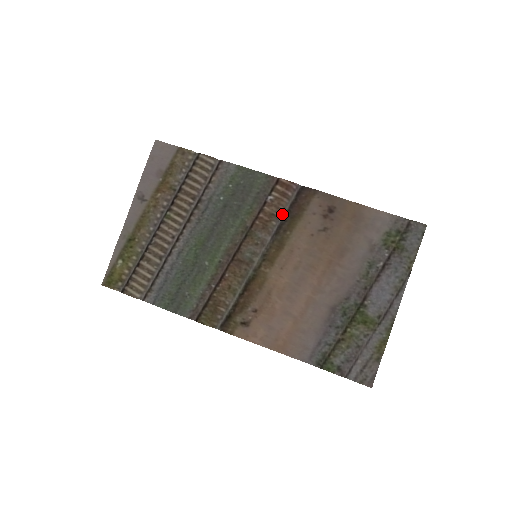
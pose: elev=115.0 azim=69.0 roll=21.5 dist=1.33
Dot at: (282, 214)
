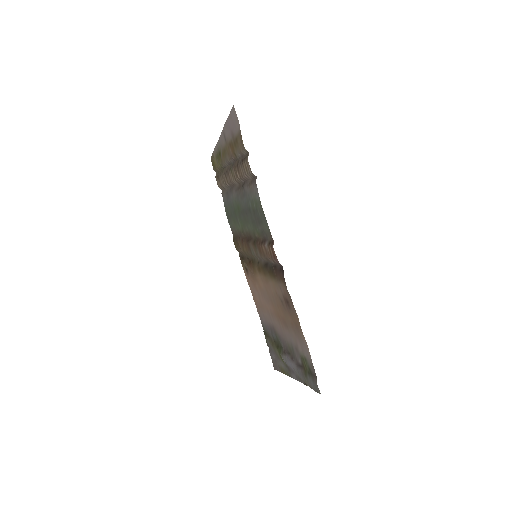
Dot at: (270, 261)
